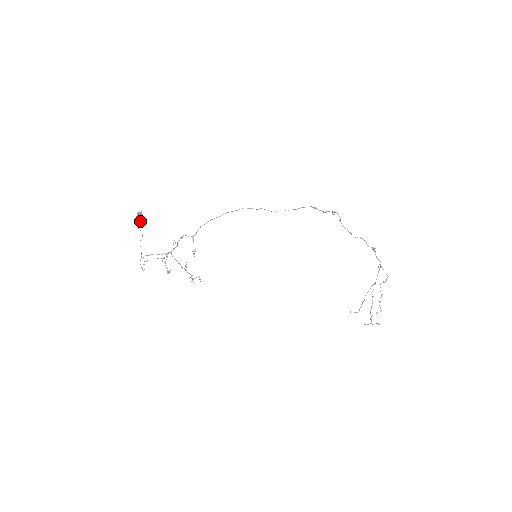
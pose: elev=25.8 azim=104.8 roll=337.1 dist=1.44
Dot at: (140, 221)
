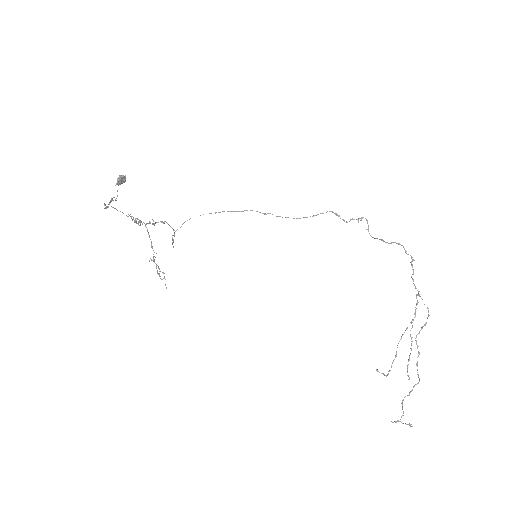
Dot at: (121, 182)
